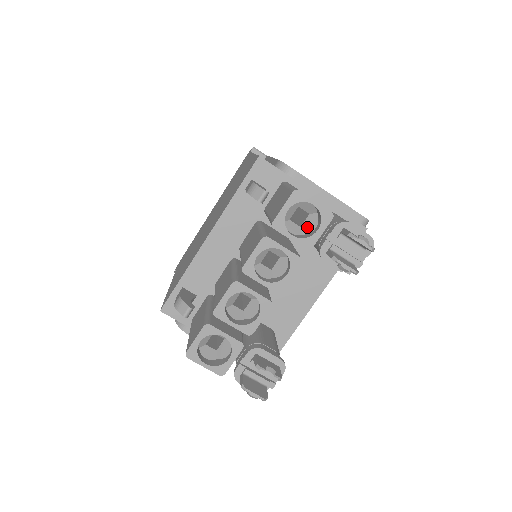
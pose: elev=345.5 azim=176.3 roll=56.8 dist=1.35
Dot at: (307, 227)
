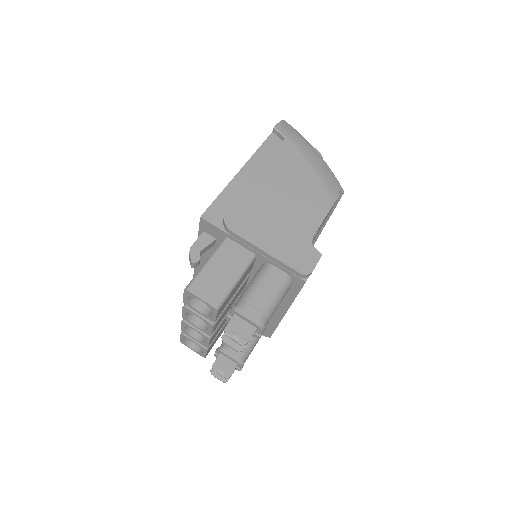
Dot at: occluded
